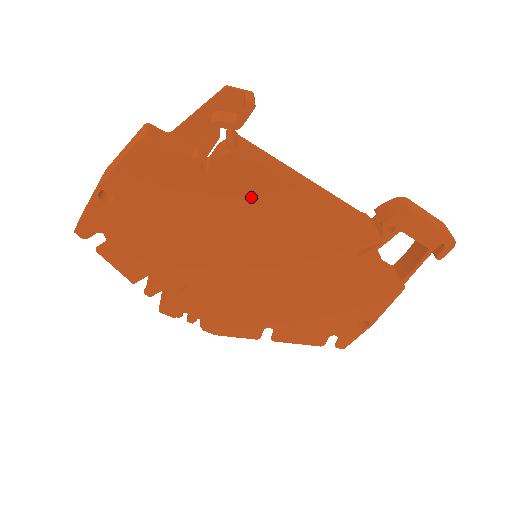
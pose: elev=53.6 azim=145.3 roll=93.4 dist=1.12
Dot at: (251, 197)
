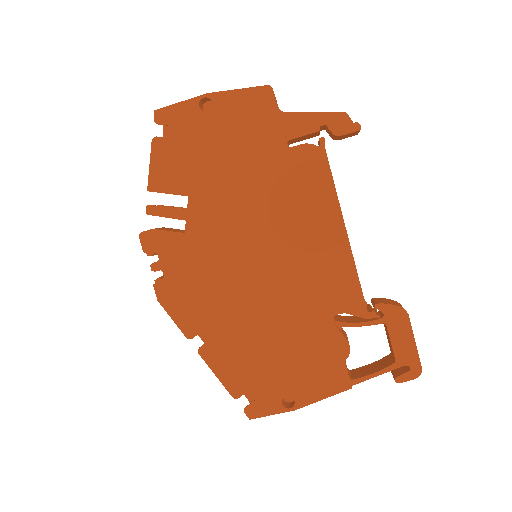
Dot at: (302, 192)
